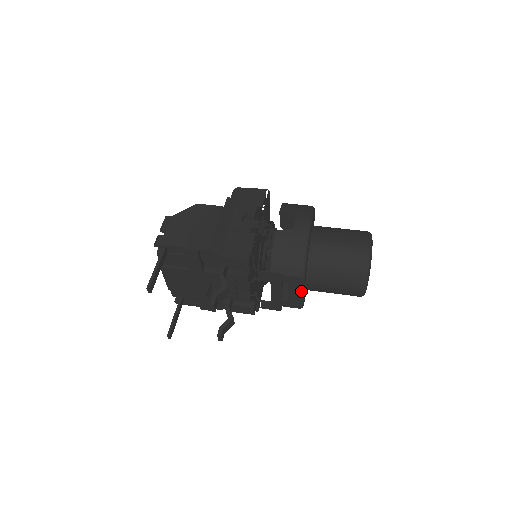
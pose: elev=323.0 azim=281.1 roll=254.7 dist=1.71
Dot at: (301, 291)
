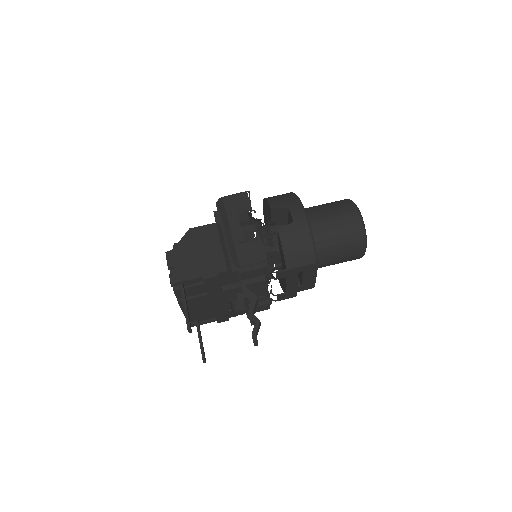
Dot at: (314, 274)
